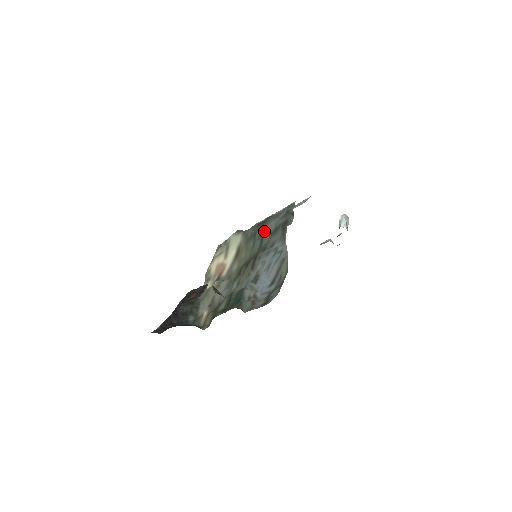
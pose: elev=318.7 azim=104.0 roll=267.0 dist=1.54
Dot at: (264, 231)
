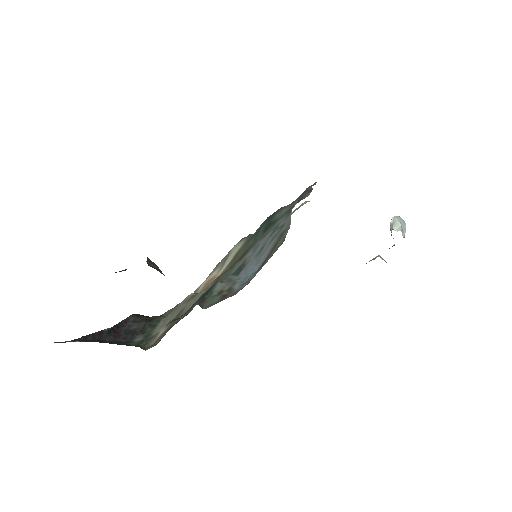
Dot at: (270, 222)
